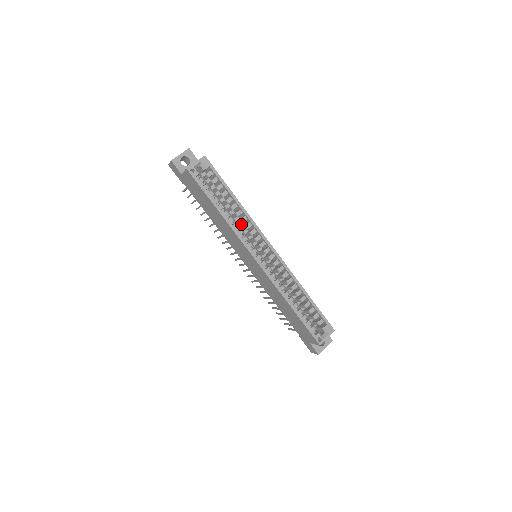
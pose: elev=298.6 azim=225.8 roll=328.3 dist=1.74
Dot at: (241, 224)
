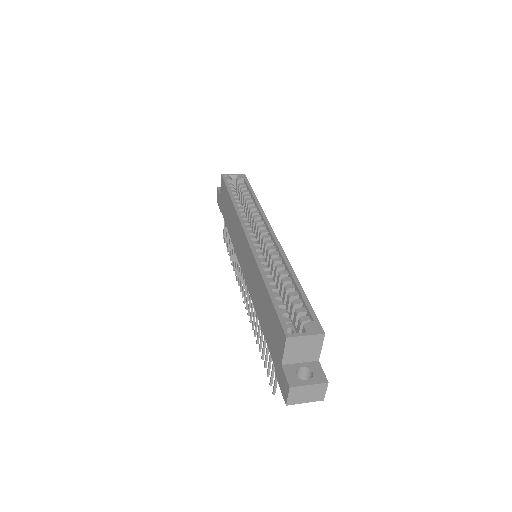
Dot at: occluded
